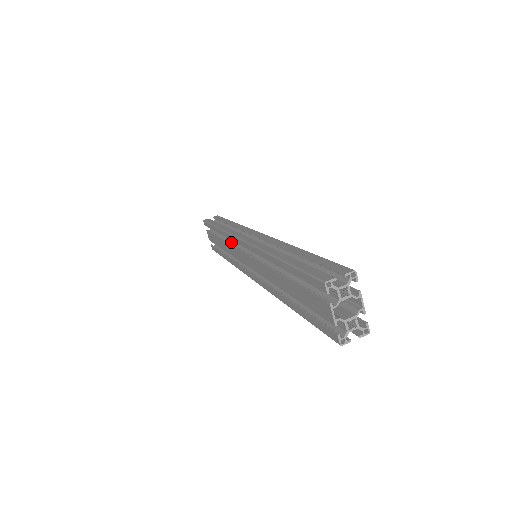
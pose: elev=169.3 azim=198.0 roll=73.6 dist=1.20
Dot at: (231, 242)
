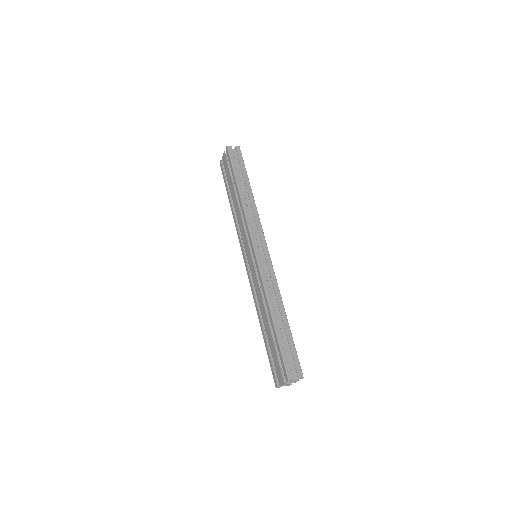
Dot at: occluded
